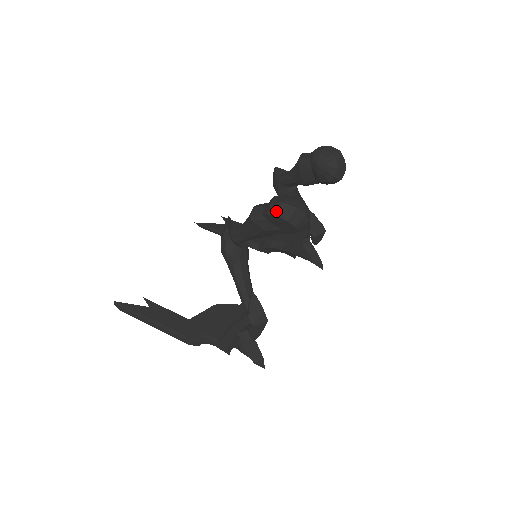
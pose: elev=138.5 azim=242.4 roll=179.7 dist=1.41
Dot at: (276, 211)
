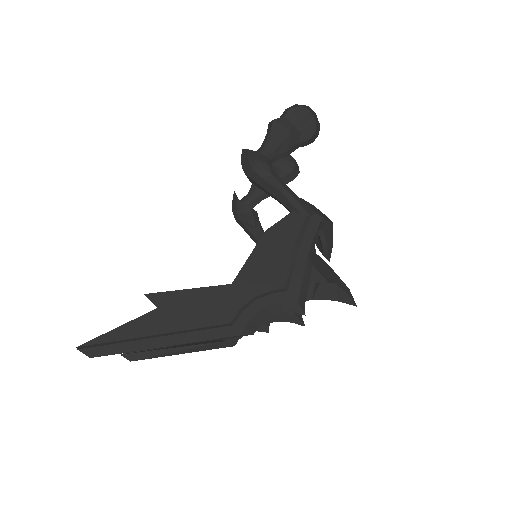
Dot at: (295, 106)
